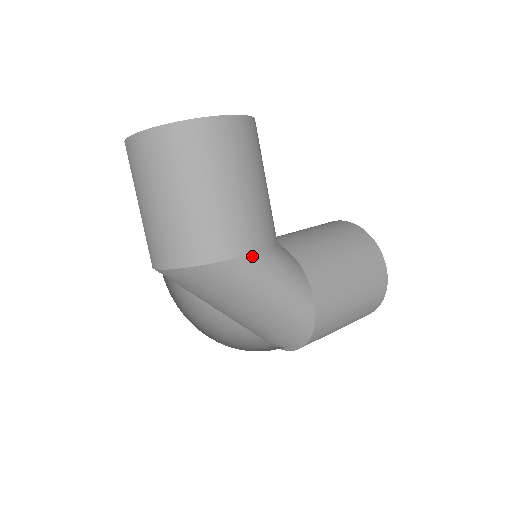
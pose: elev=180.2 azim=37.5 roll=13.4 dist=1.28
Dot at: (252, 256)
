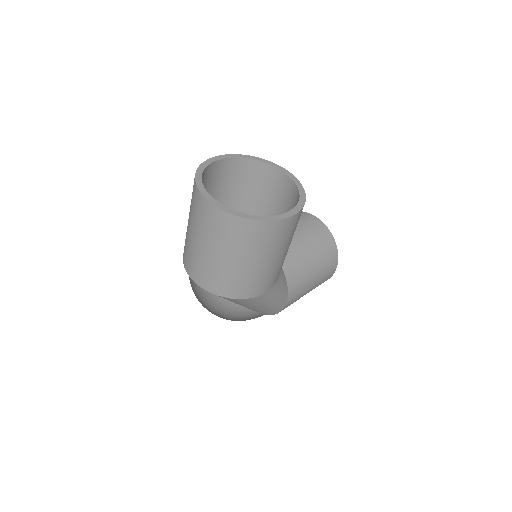
Dot at: (264, 294)
